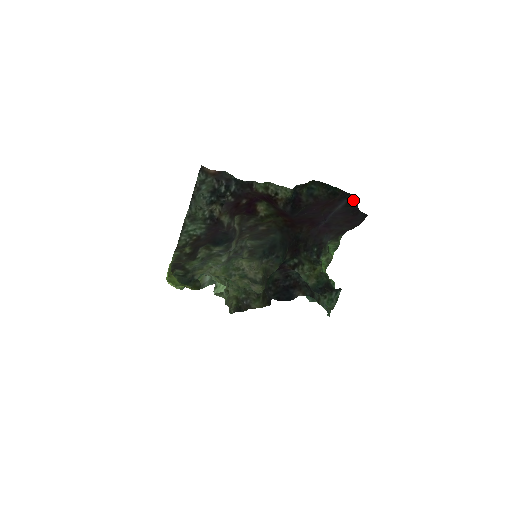
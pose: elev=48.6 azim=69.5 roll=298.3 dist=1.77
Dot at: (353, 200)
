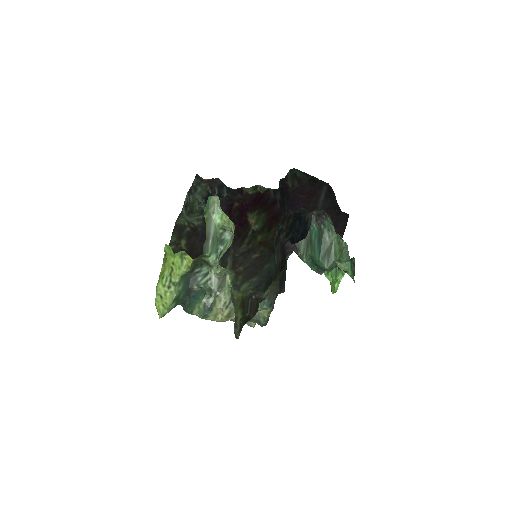
Dot at: (331, 190)
